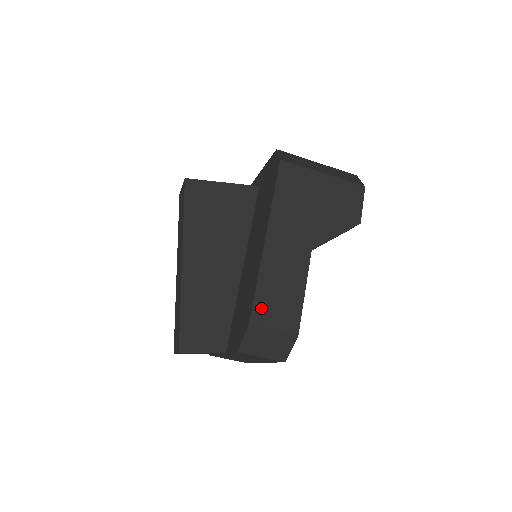
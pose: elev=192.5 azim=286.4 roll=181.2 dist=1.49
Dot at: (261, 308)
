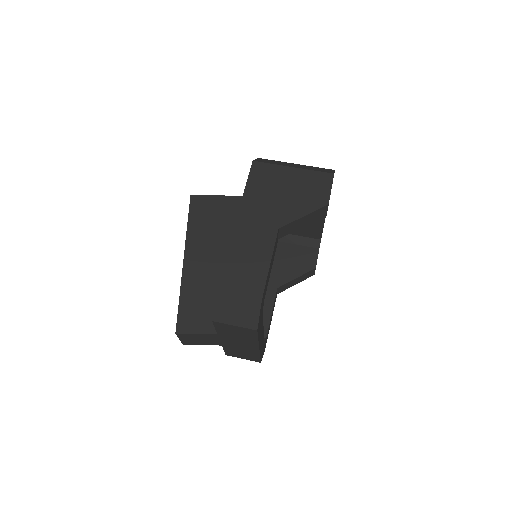
Dot at: (228, 278)
